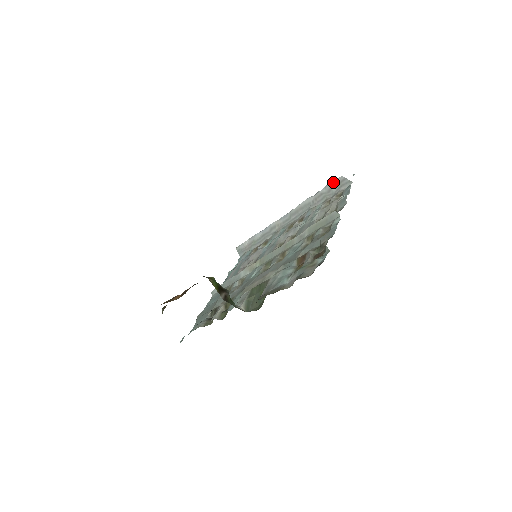
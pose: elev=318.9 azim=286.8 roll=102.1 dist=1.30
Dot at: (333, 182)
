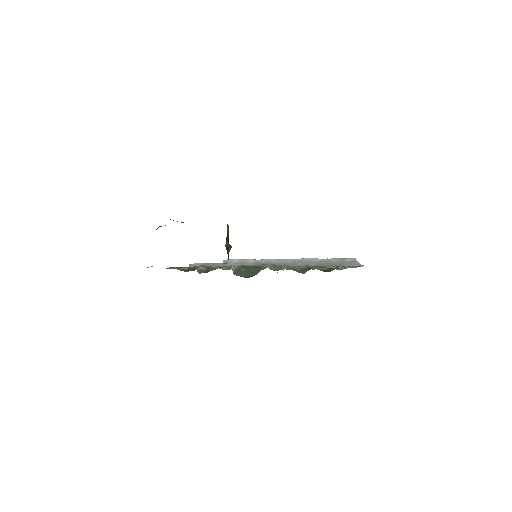
Dot at: (345, 258)
